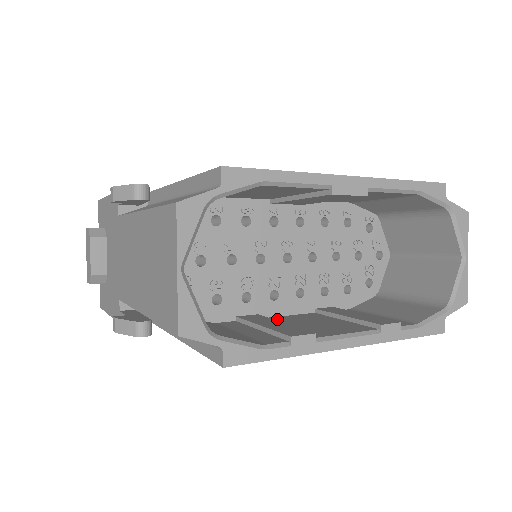
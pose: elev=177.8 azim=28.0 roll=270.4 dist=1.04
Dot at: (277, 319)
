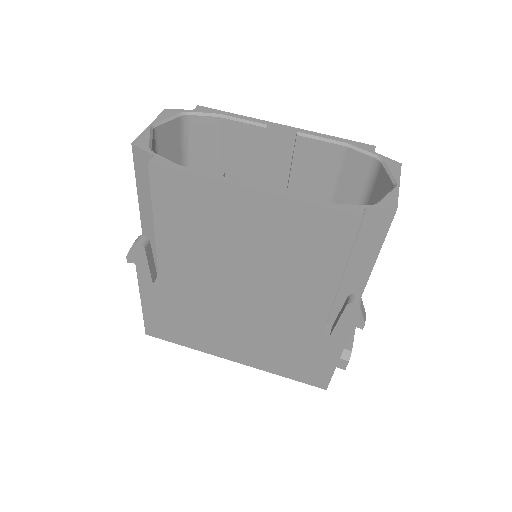
Dot at: occluded
